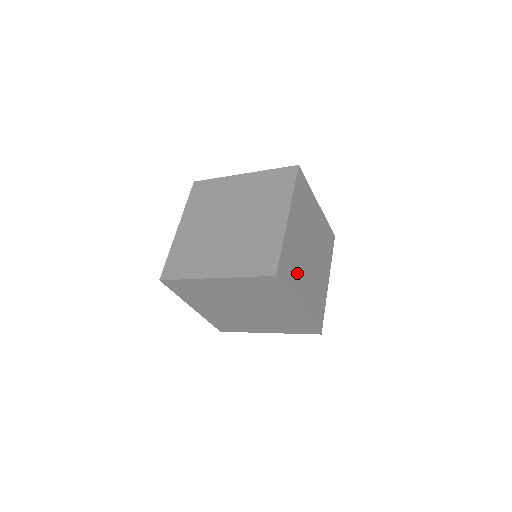
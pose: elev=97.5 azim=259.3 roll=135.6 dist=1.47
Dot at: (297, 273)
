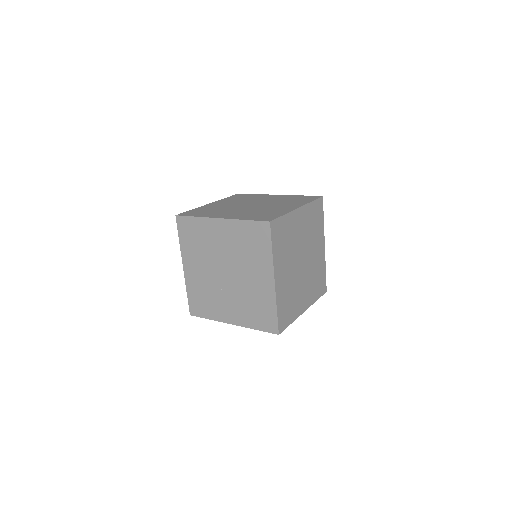
Dot at: (295, 298)
